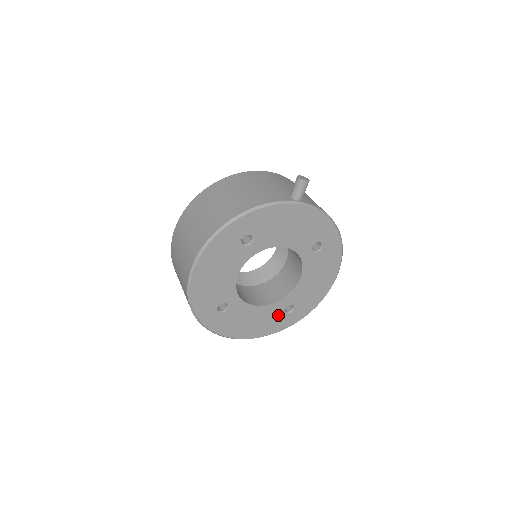
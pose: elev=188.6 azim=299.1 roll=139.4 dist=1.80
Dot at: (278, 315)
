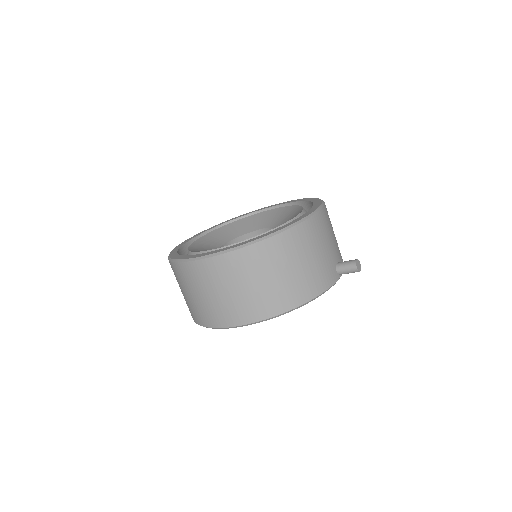
Dot at: occluded
